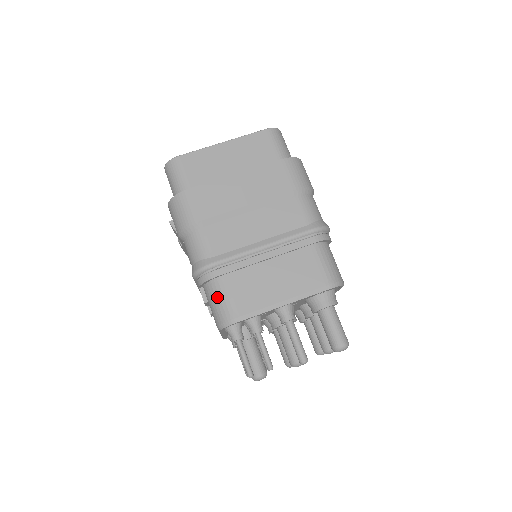
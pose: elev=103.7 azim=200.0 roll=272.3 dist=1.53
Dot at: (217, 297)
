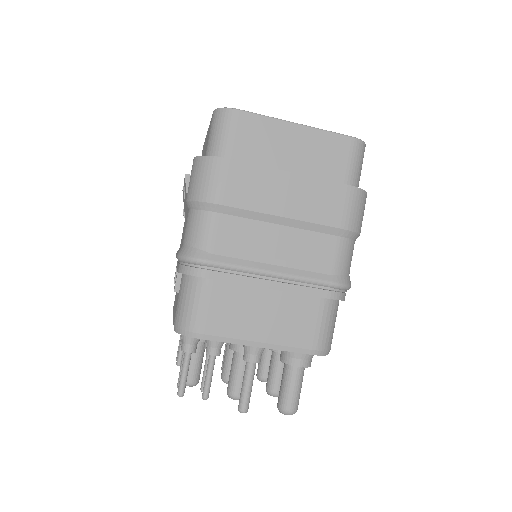
Dot at: (191, 298)
